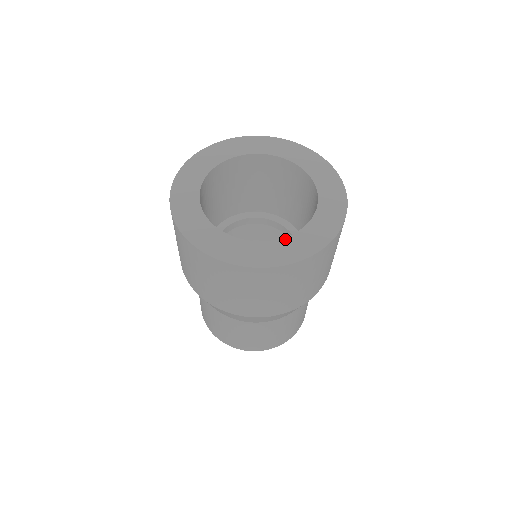
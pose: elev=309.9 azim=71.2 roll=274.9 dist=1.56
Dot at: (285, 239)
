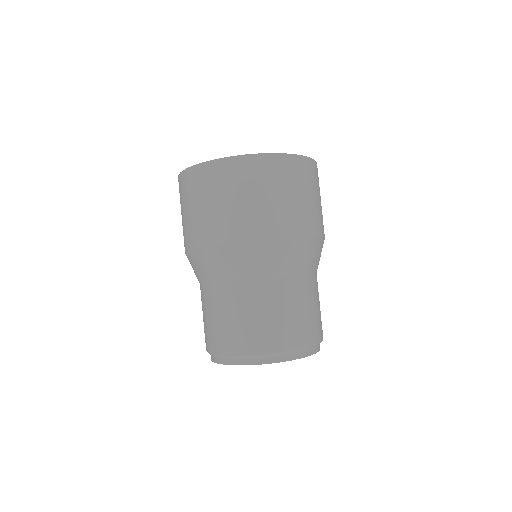
Dot at: occluded
